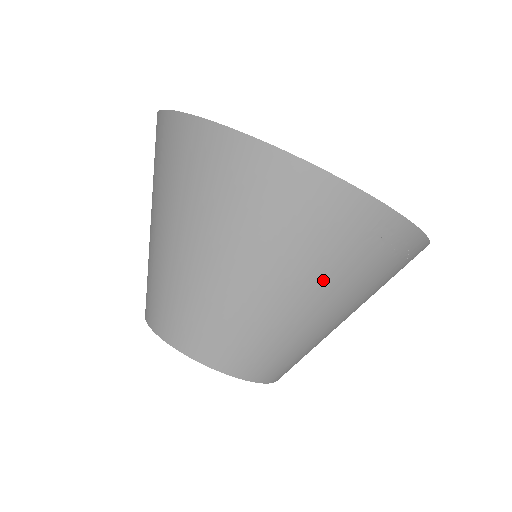
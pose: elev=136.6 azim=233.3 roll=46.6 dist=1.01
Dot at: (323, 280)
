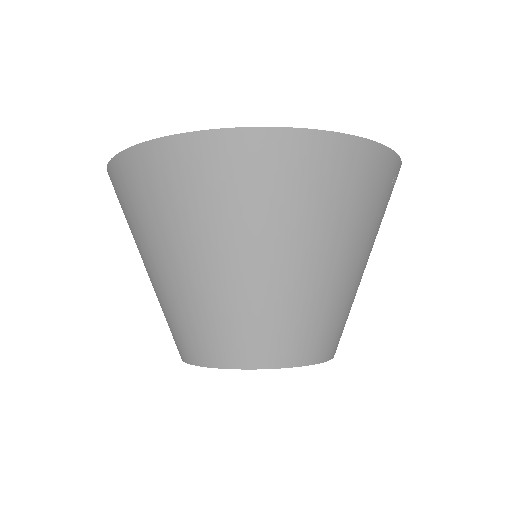
Dot at: (366, 235)
